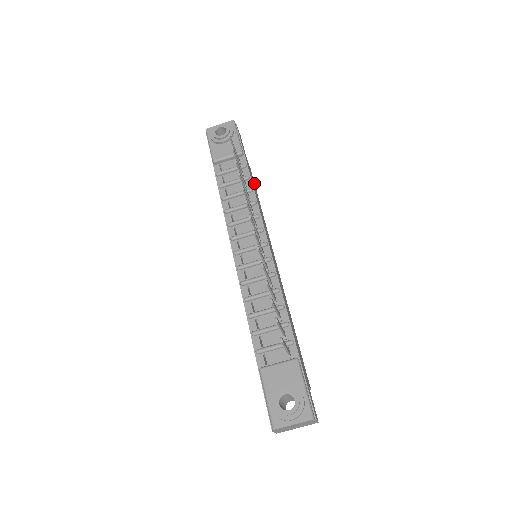
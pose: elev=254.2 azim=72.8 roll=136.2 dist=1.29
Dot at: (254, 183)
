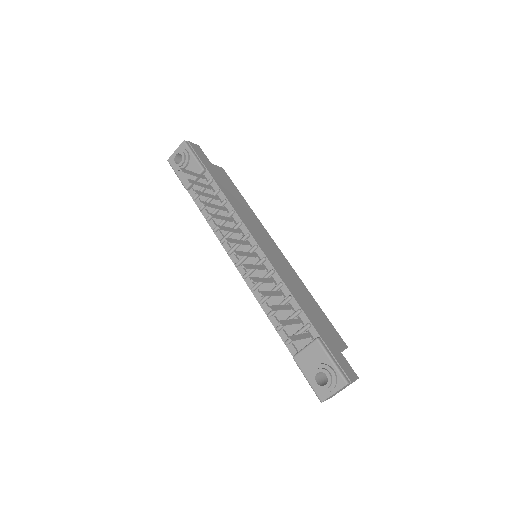
Dot at: (231, 182)
